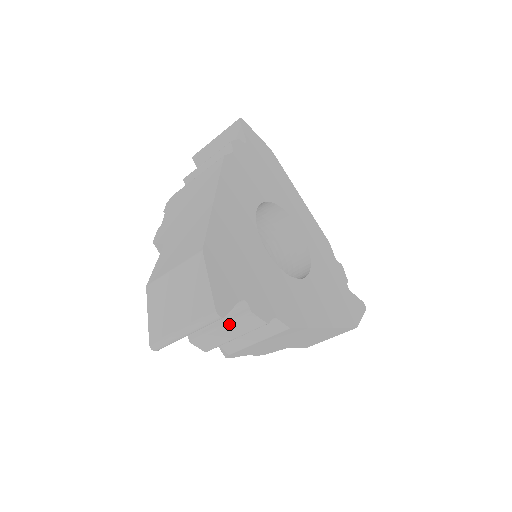
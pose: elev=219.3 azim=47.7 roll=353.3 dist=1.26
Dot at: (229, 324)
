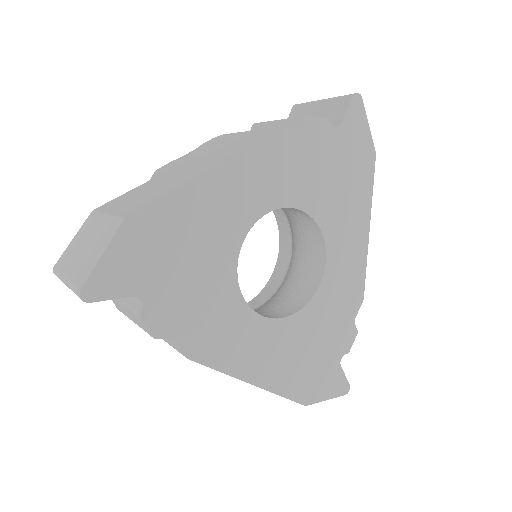
Dot at: (127, 307)
